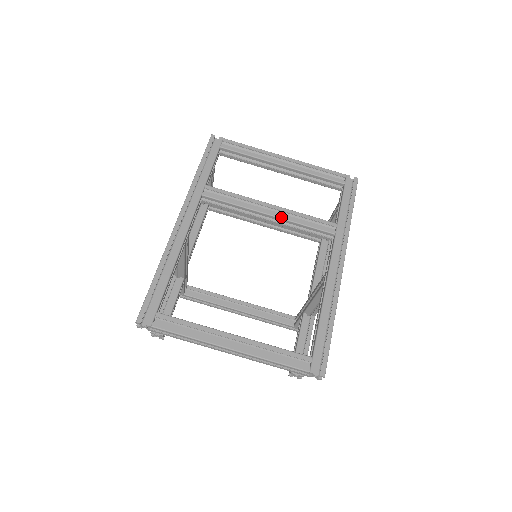
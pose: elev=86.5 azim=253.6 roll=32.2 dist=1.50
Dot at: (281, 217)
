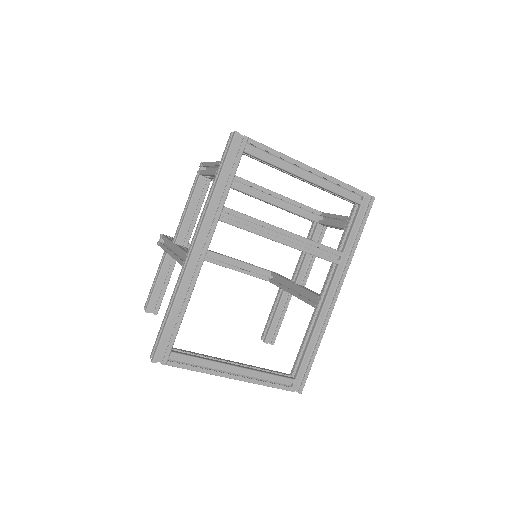
Dot at: (294, 247)
